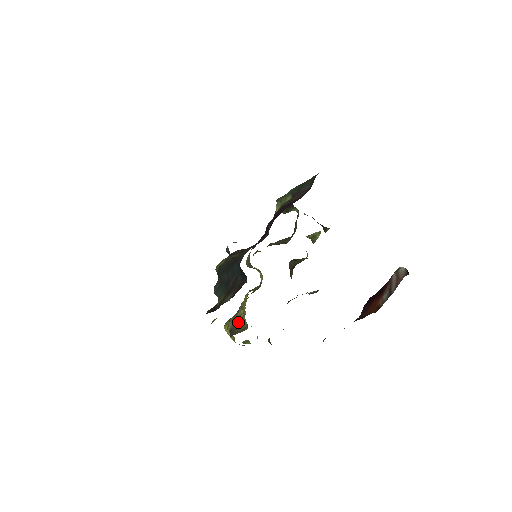
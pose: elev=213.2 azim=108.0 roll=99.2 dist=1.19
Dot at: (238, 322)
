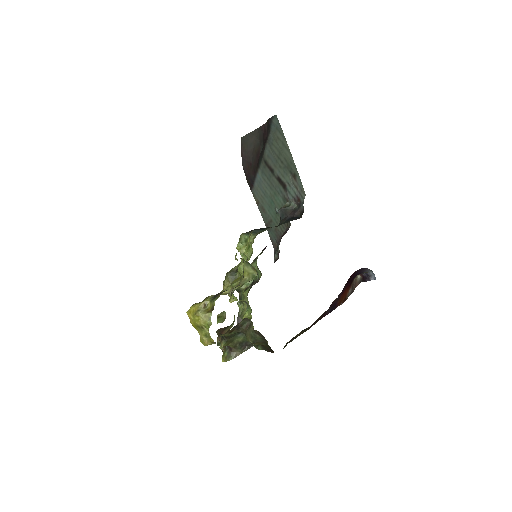
Dot at: occluded
